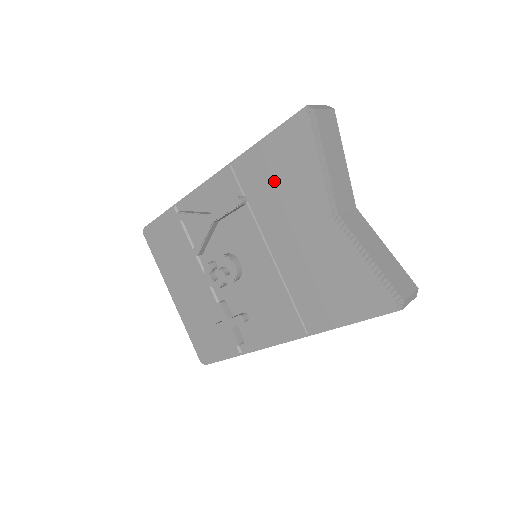
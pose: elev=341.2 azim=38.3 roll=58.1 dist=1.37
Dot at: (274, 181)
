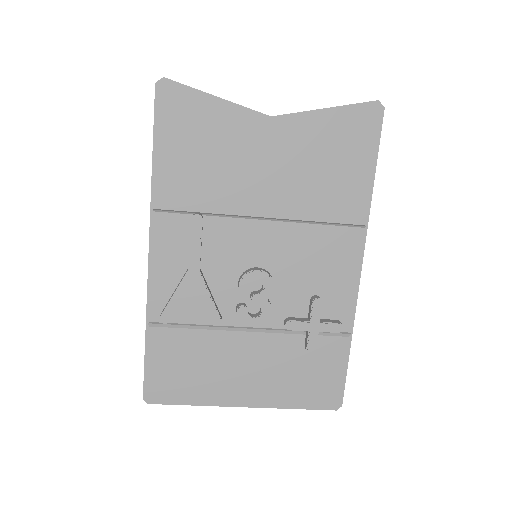
Dot at: (201, 165)
